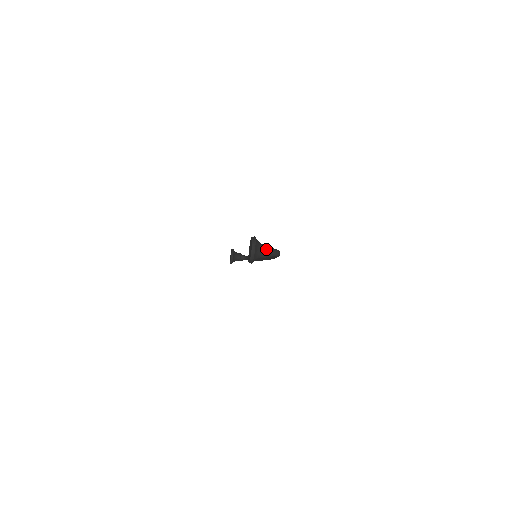
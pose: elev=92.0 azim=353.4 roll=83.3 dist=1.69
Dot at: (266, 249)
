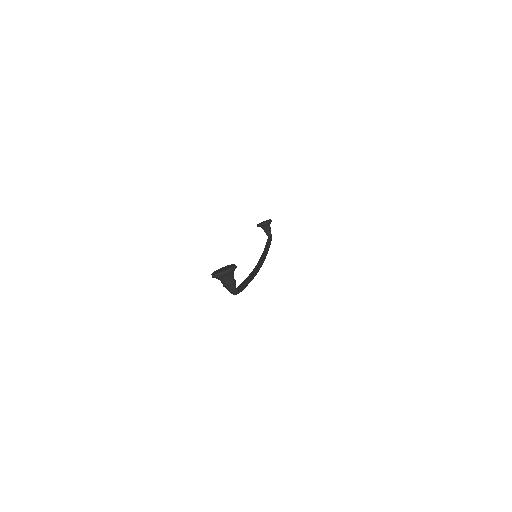
Dot at: (229, 283)
